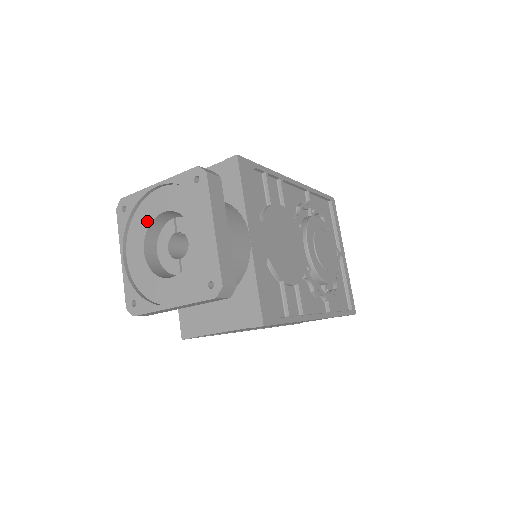
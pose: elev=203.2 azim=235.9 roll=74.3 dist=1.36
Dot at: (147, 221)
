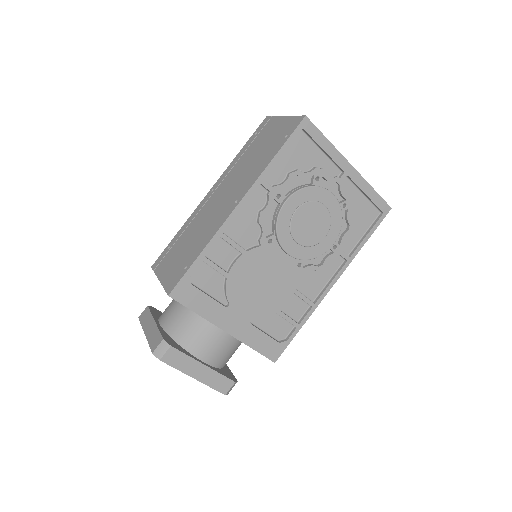
Dot at: occluded
